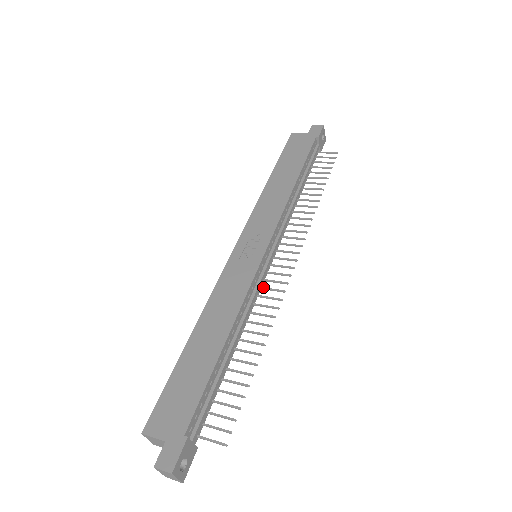
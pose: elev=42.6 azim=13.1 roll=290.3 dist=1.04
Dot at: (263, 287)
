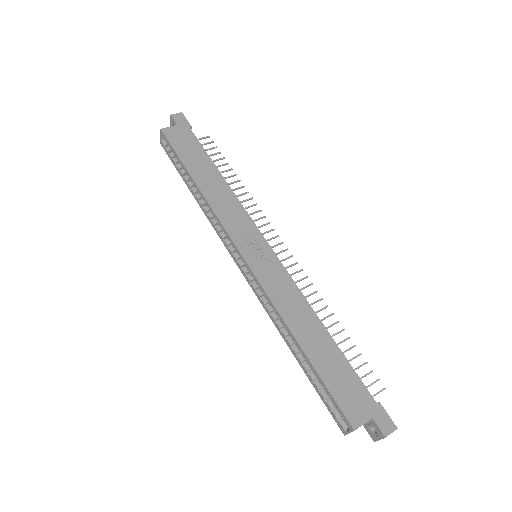
Dot at: occluded
